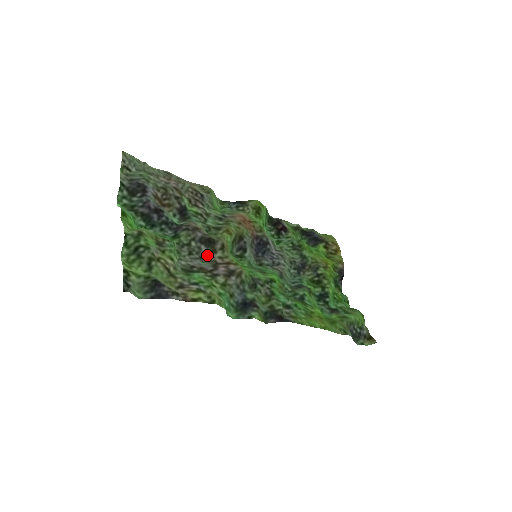
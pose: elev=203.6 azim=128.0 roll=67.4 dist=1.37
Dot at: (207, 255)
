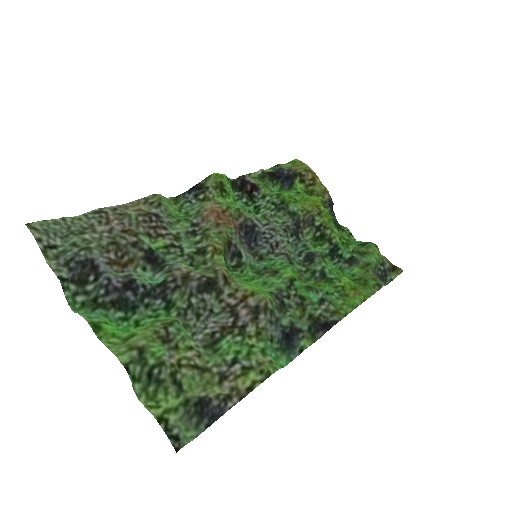
Dot at: (215, 302)
